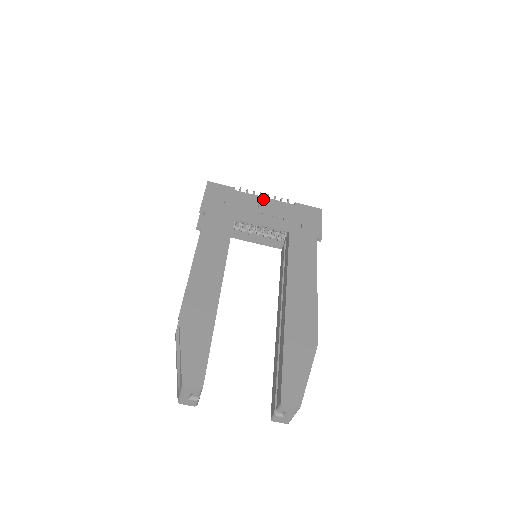
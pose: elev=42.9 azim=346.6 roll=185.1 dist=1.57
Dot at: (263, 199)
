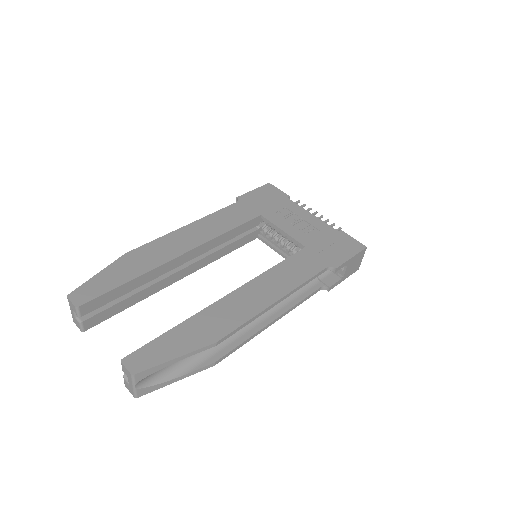
Dot at: (308, 214)
